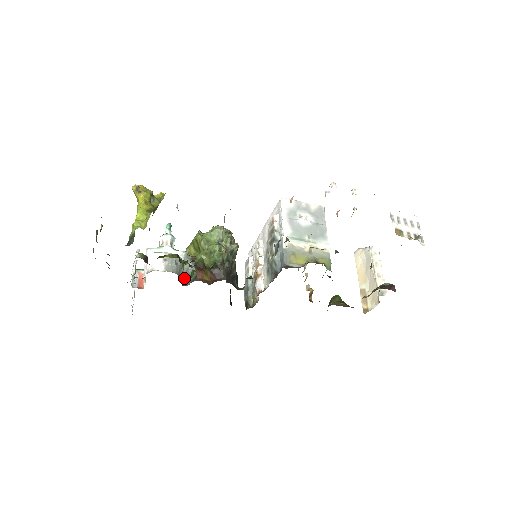
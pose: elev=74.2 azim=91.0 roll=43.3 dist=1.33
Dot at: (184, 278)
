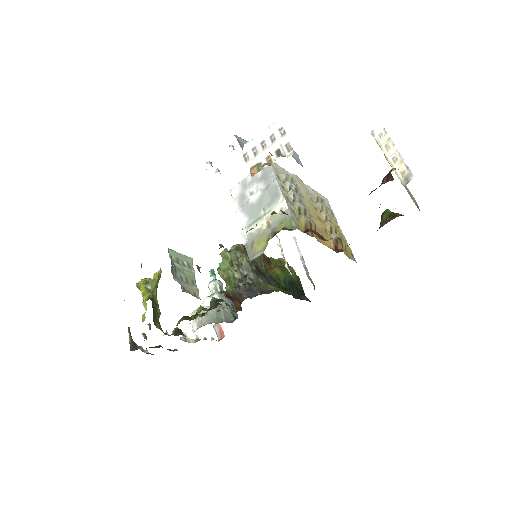
Dot at: (232, 314)
